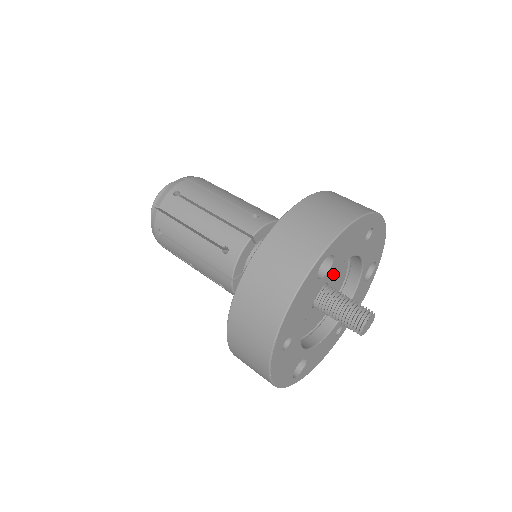
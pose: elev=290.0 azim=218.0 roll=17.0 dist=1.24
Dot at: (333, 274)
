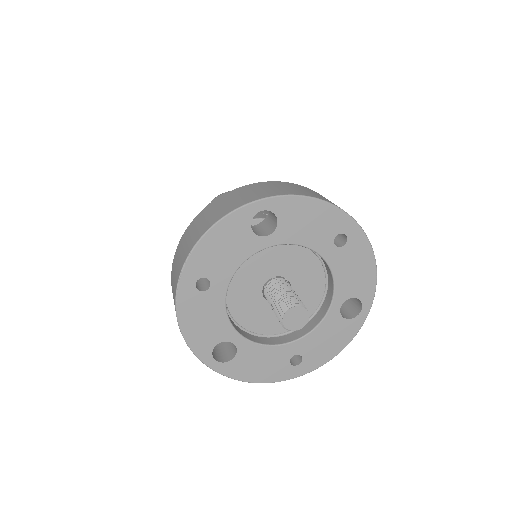
Dot at: (299, 276)
